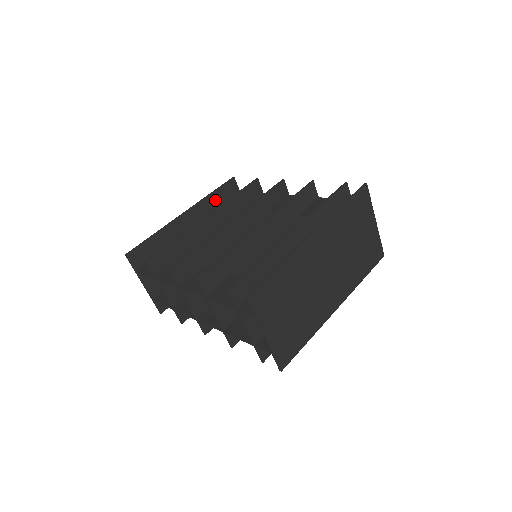
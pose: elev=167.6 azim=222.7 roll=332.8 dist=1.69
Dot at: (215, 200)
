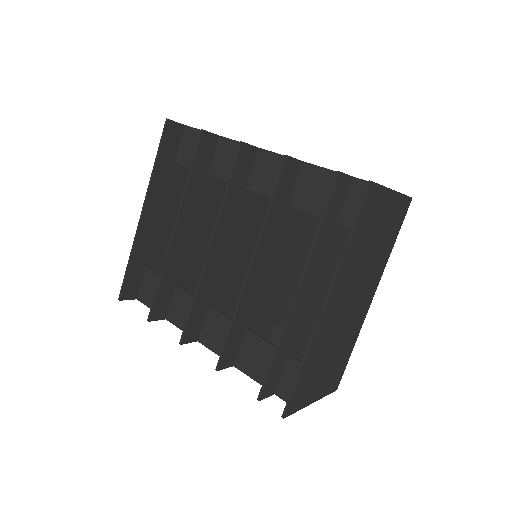
Dot at: (164, 166)
